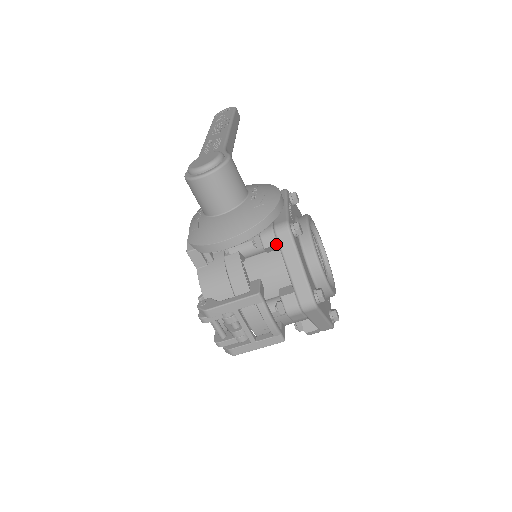
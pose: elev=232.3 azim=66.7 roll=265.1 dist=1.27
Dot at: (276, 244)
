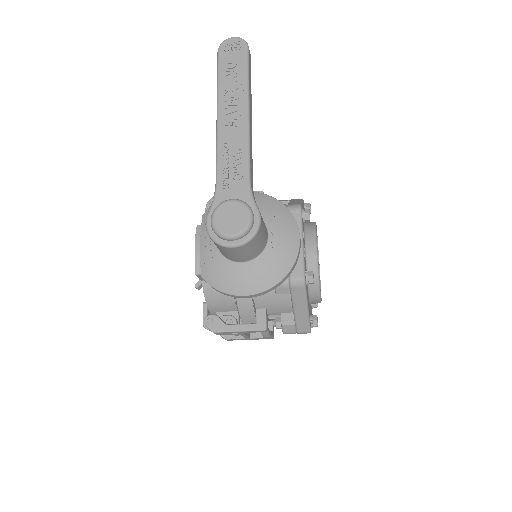
Dot at: (289, 293)
